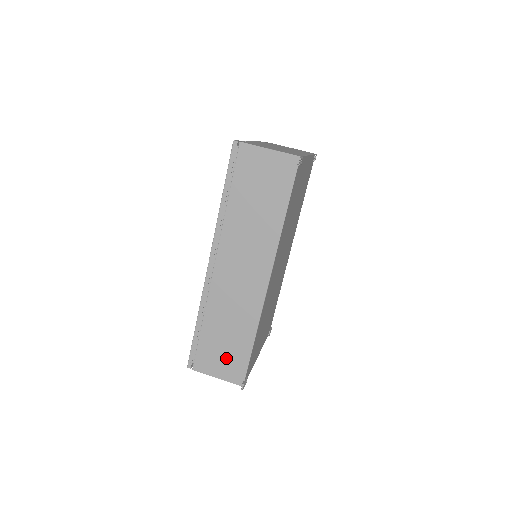
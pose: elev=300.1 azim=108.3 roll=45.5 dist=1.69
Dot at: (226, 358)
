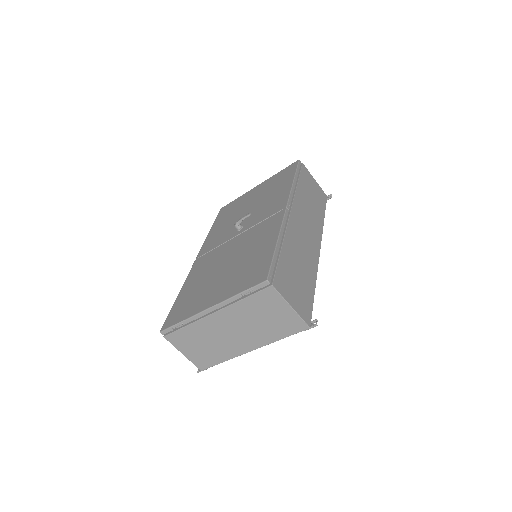
Dot at: occluded
